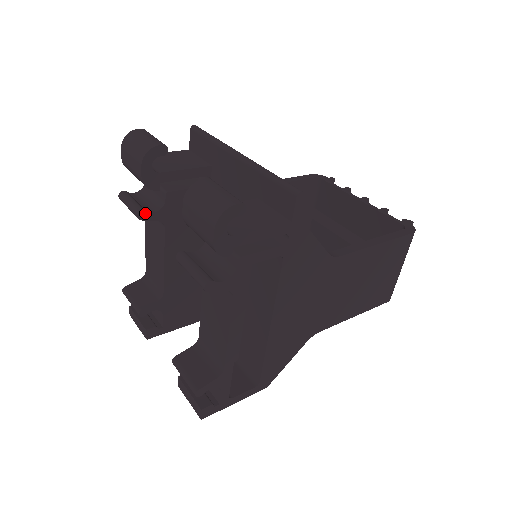
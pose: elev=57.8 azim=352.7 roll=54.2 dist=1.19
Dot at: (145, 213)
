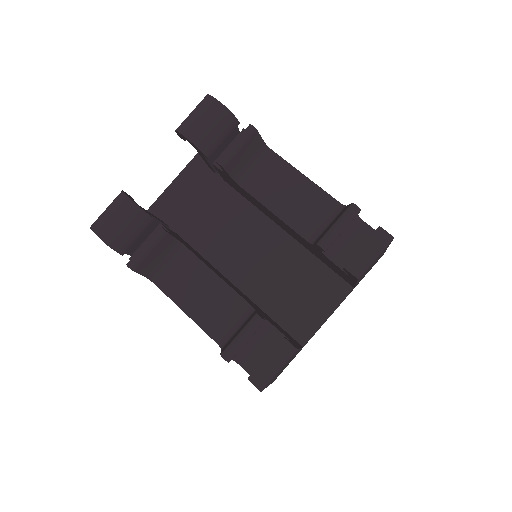
Dot at: (164, 230)
